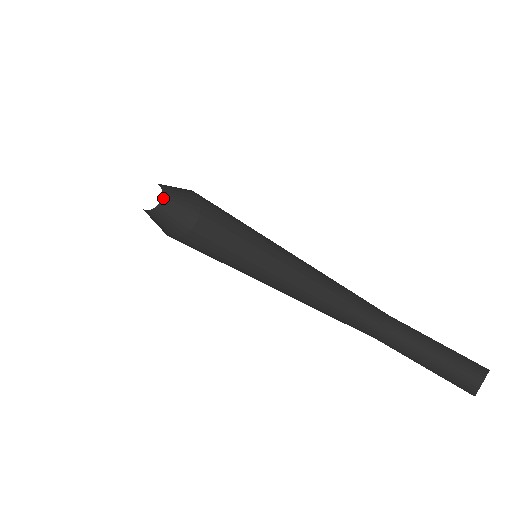
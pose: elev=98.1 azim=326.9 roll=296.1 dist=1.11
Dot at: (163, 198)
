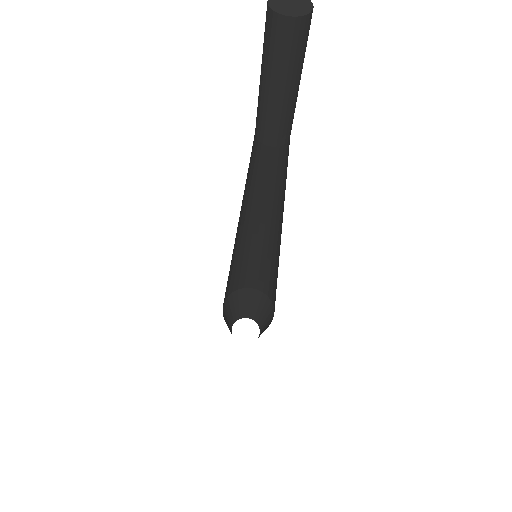
Dot at: (254, 320)
